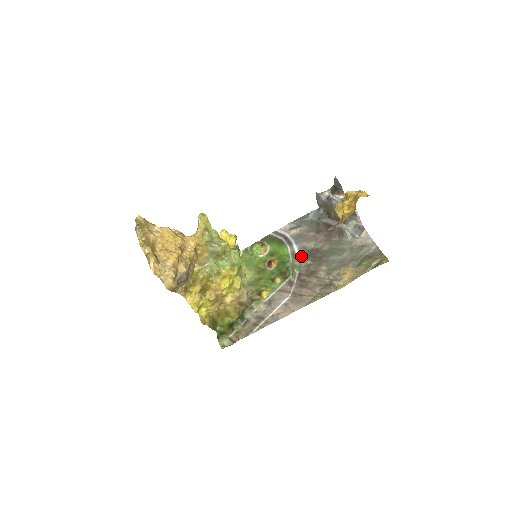
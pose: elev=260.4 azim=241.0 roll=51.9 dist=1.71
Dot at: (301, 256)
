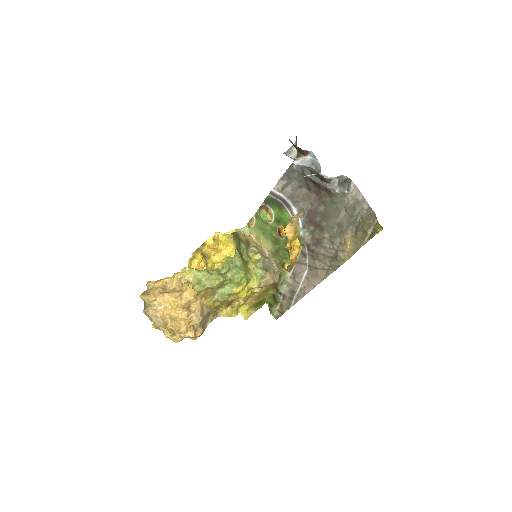
Dot at: (303, 221)
